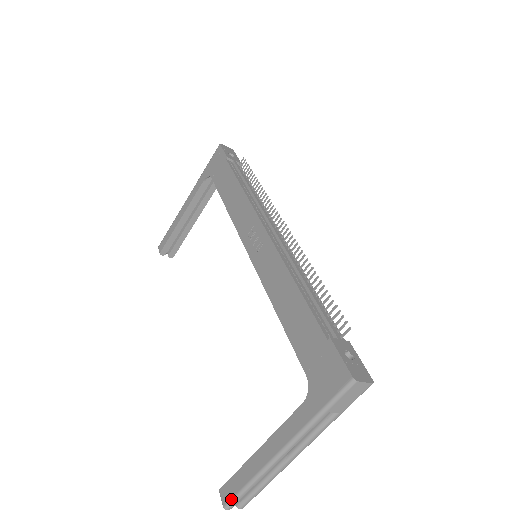
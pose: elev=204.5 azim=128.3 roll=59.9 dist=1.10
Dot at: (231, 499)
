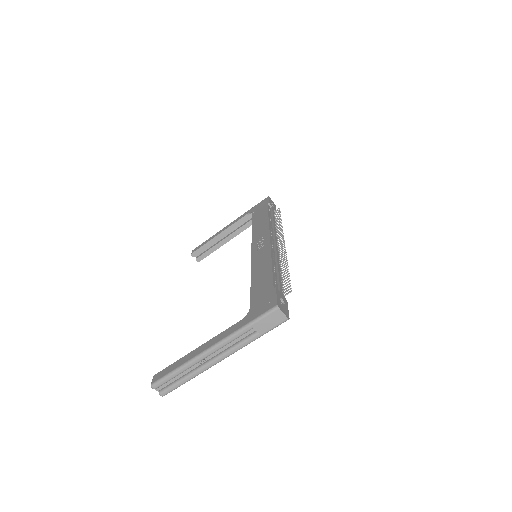
Dot at: (160, 378)
